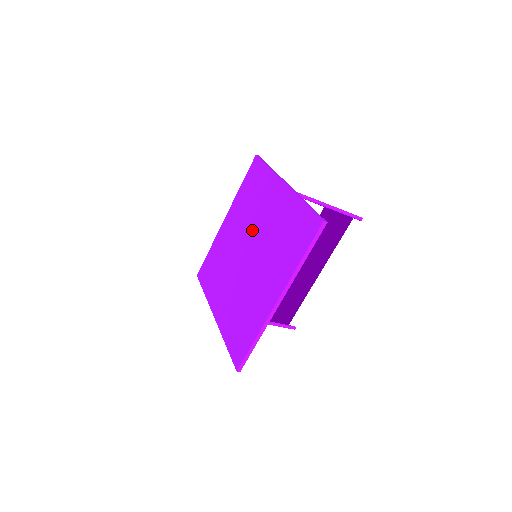
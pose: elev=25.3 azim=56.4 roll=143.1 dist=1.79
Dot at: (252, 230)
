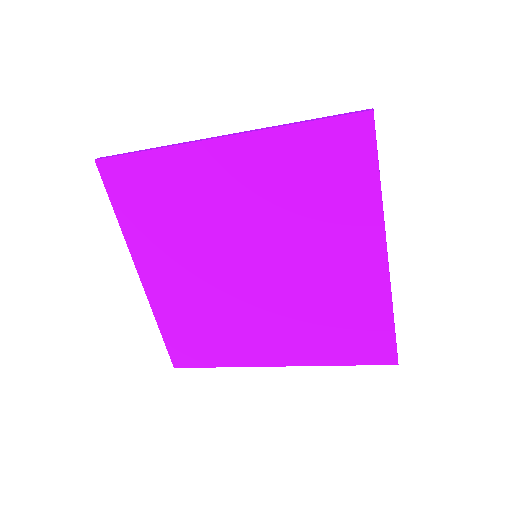
Dot at: (282, 246)
